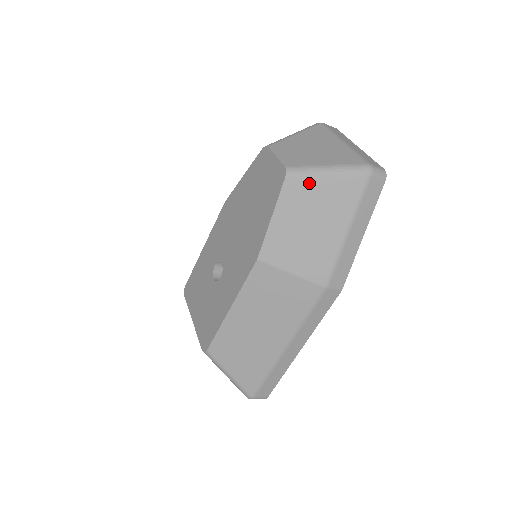
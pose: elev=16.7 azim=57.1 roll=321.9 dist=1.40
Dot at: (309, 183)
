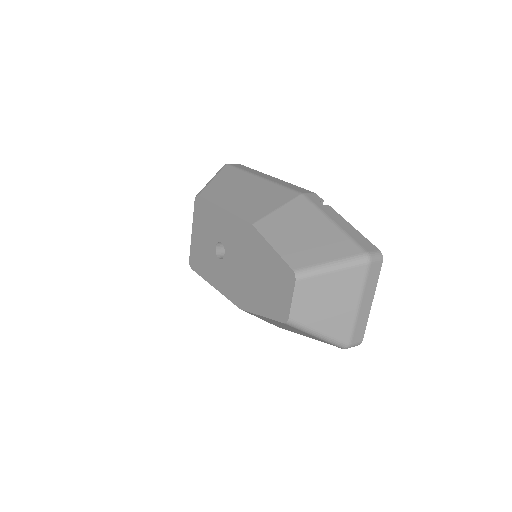
Dot at: (299, 330)
